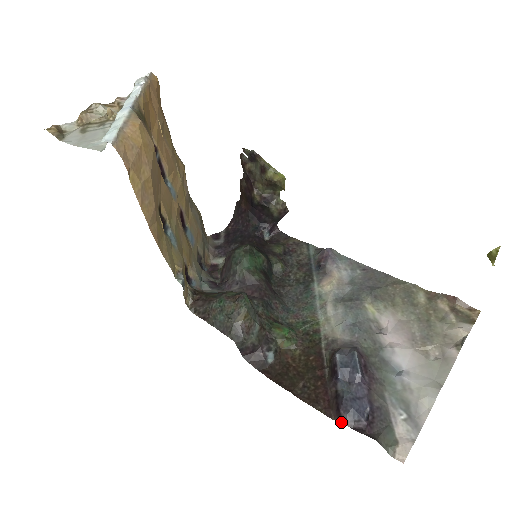
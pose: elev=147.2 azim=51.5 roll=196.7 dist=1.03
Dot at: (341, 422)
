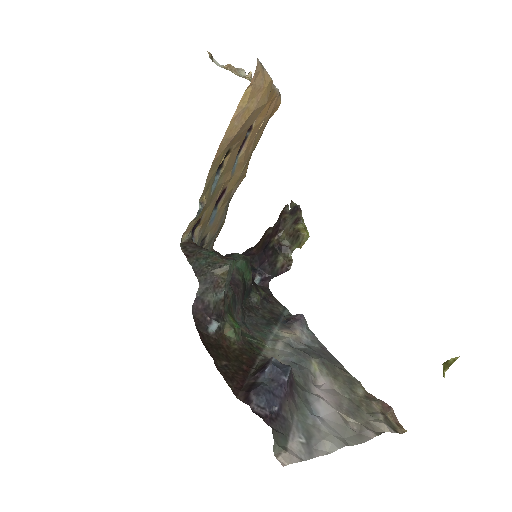
Dot at: (245, 402)
